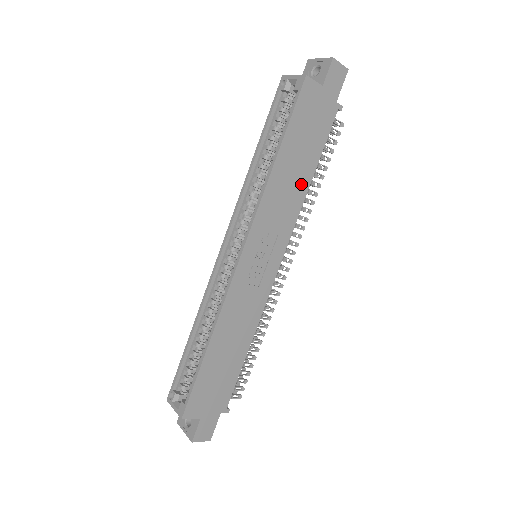
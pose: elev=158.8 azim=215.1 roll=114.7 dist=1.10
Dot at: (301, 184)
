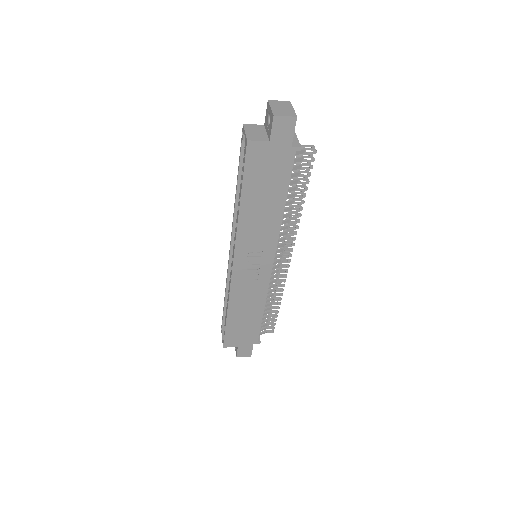
Dot at: (274, 213)
